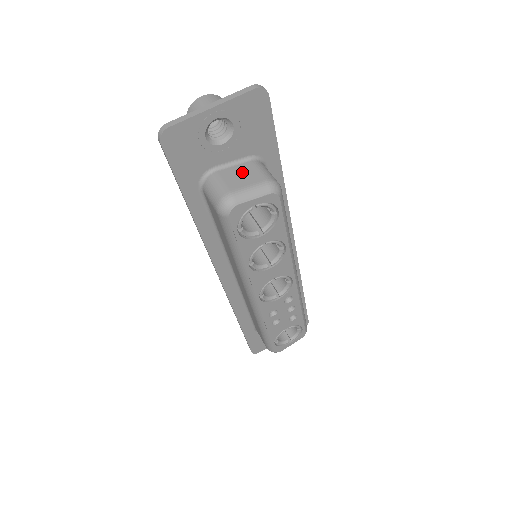
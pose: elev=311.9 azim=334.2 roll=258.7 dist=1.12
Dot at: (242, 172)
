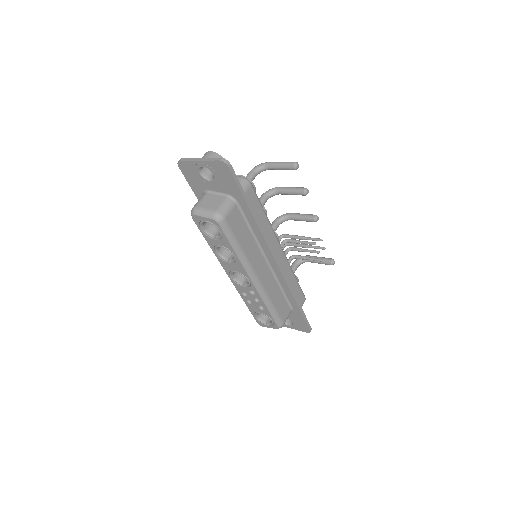
Dot at: (214, 200)
